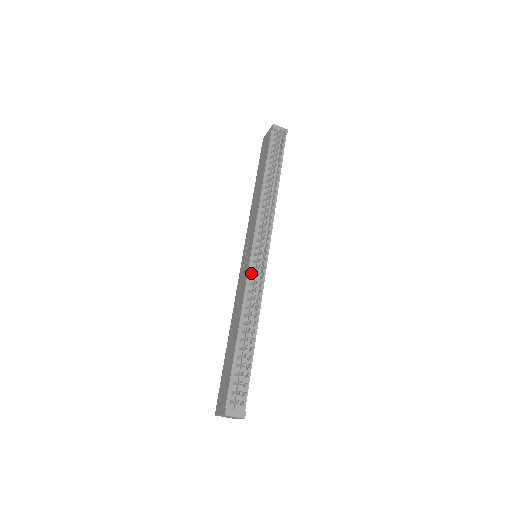
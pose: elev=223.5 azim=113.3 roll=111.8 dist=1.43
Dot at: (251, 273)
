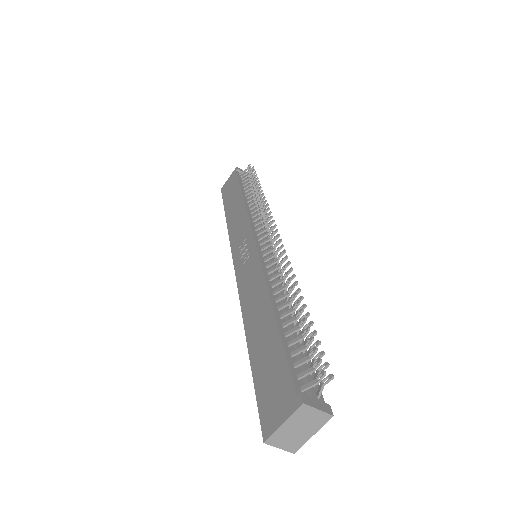
Dot at: (263, 258)
